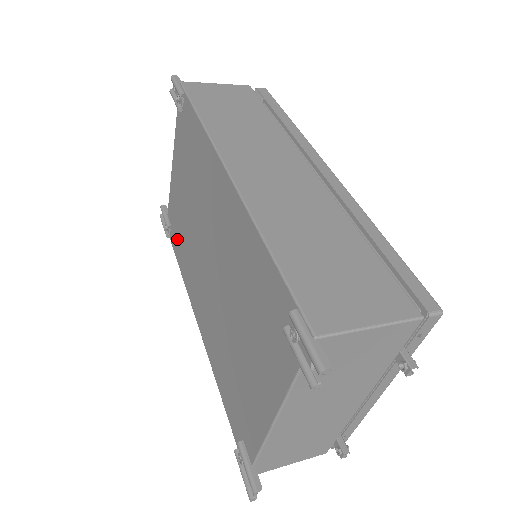
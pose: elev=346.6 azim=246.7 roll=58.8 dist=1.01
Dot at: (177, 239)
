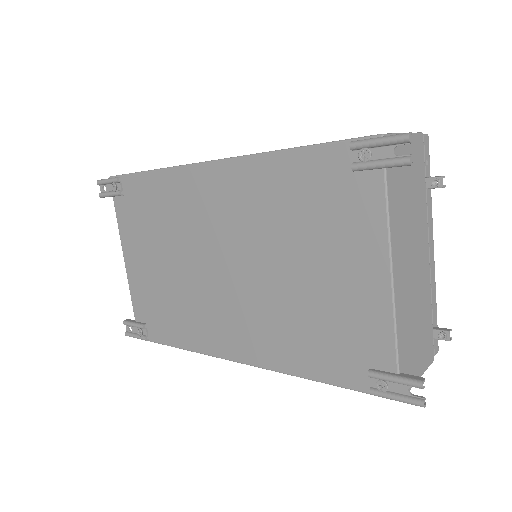
Dot at: (163, 322)
